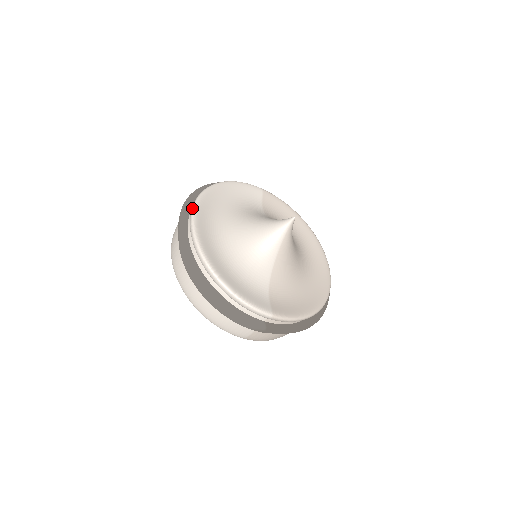
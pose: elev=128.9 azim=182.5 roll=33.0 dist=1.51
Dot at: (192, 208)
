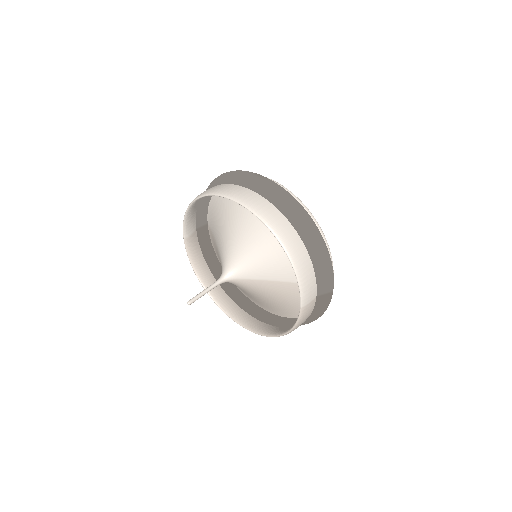
Dot at: occluded
